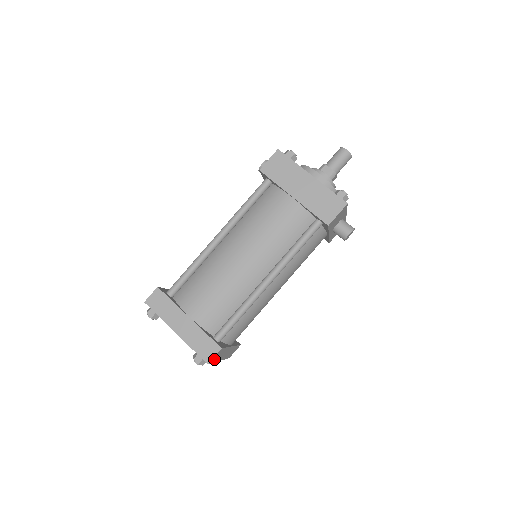
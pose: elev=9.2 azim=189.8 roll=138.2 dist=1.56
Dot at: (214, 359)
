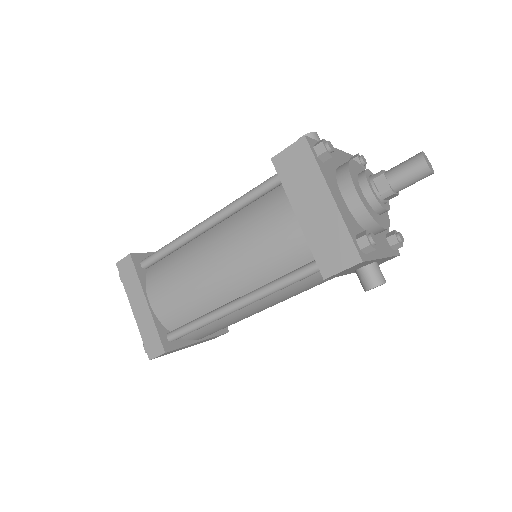
Dot at: (163, 355)
